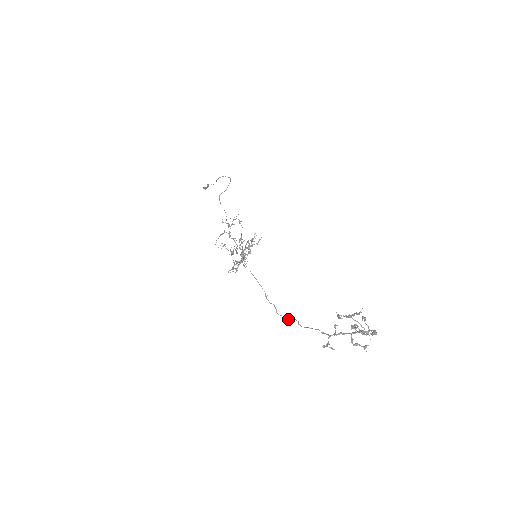
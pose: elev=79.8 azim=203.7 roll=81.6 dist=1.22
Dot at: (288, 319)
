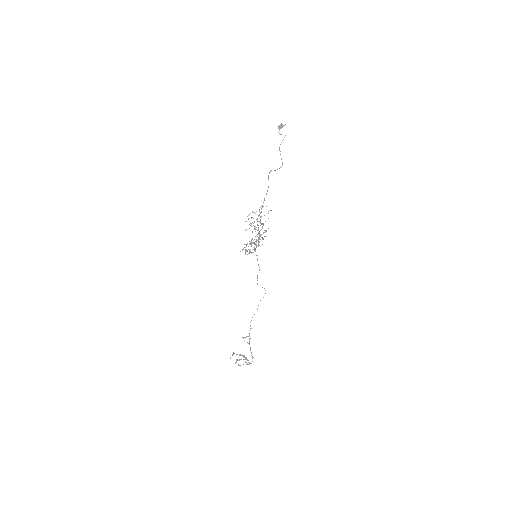
Dot at: (264, 288)
